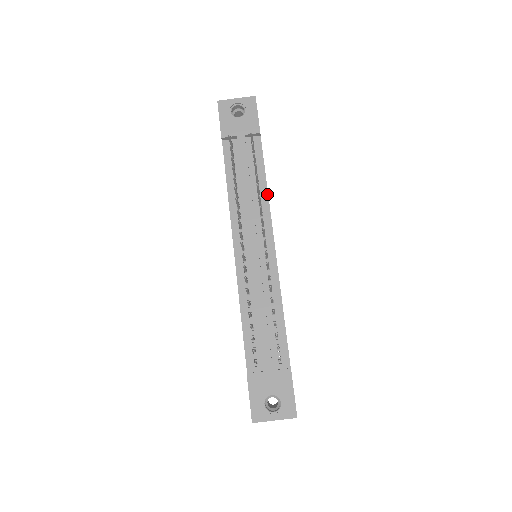
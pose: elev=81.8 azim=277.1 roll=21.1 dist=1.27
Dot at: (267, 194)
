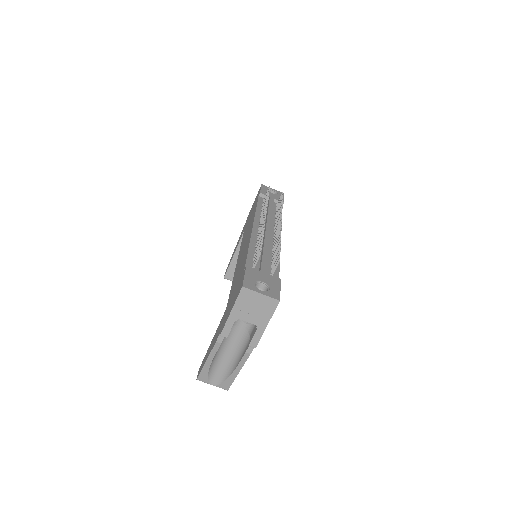
Dot at: (281, 222)
